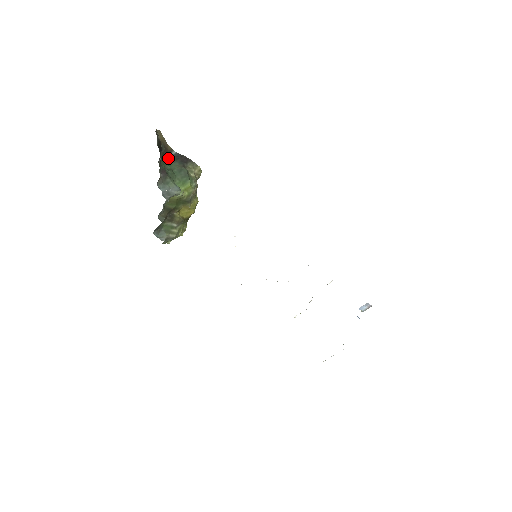
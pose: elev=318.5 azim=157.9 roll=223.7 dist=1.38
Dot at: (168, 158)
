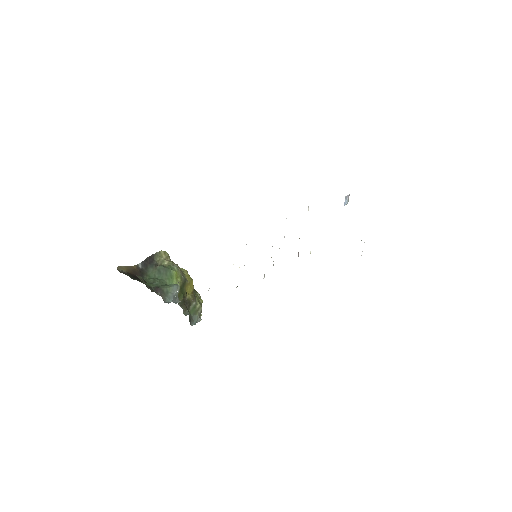
Dot at: (143, 274)
